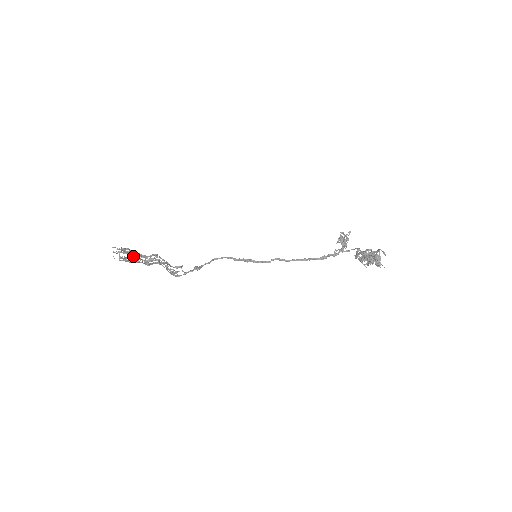
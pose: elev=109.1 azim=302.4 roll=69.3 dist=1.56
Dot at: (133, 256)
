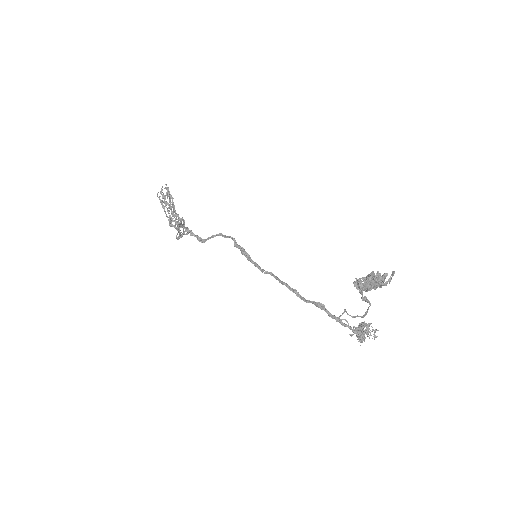
Dot at: (170, 200)
